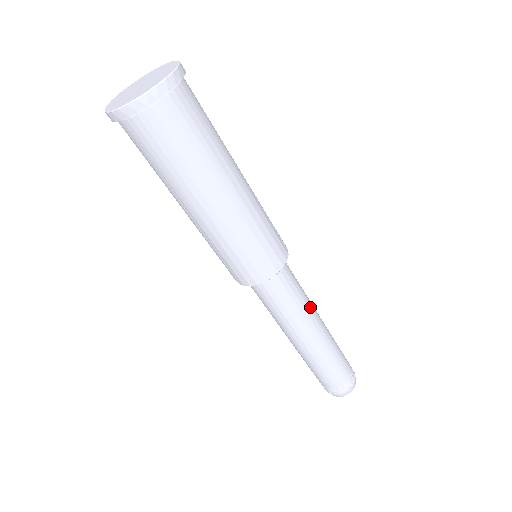
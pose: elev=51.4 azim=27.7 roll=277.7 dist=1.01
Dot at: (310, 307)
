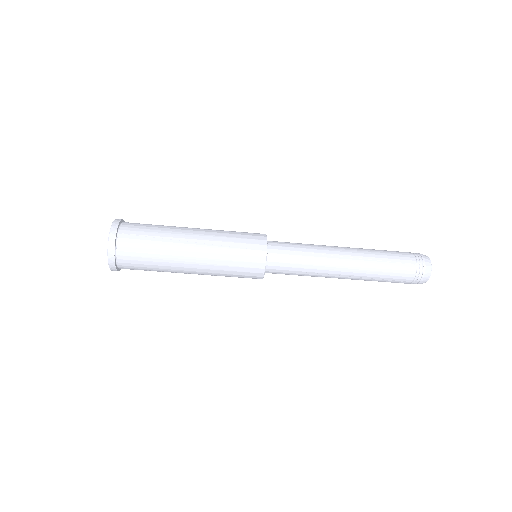
Dot at: (322, 251)
